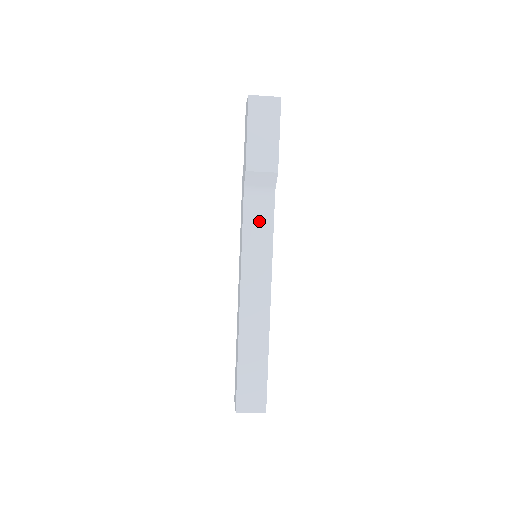
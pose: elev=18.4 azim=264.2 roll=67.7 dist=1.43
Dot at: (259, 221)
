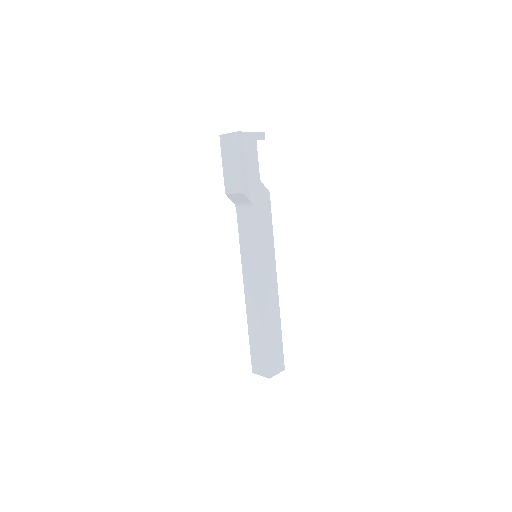
Dot at: (247, 230)
